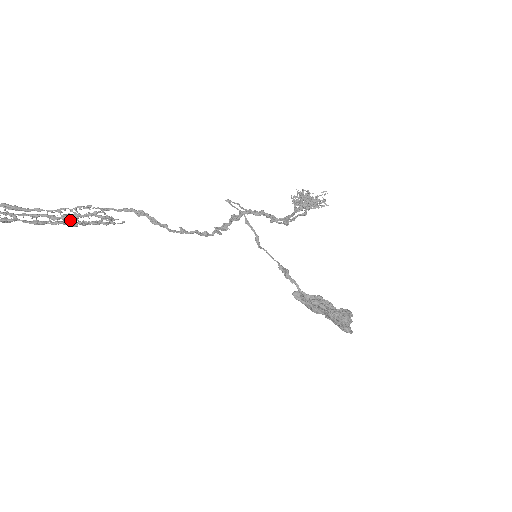
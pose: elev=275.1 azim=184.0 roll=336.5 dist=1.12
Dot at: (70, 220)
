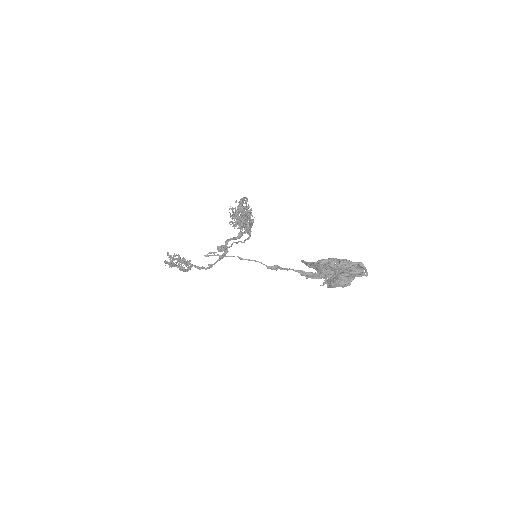
Dot at: occluded
